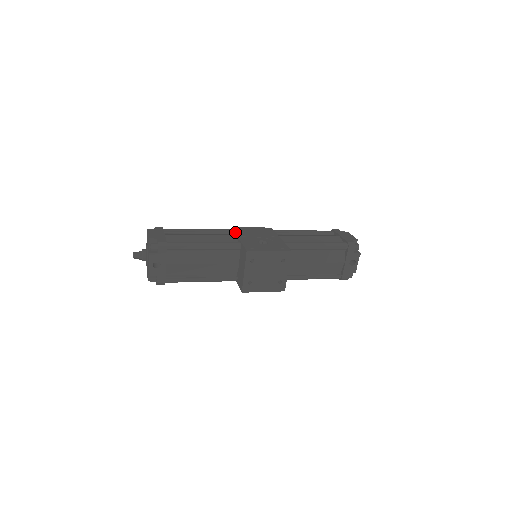
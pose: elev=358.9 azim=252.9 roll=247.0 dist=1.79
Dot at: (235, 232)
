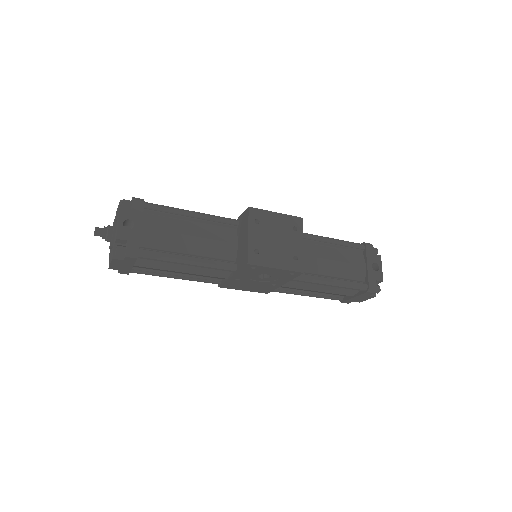
Dot at: occluded
